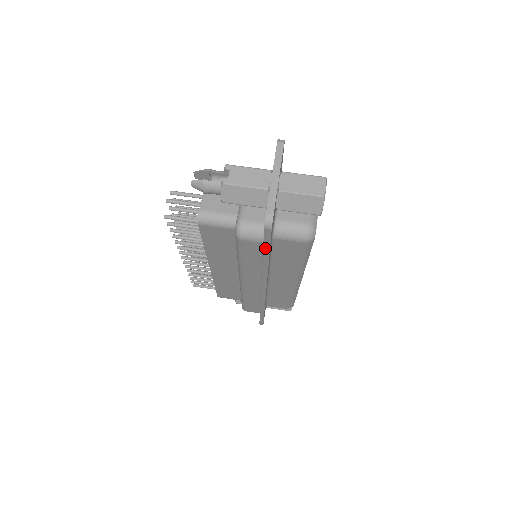
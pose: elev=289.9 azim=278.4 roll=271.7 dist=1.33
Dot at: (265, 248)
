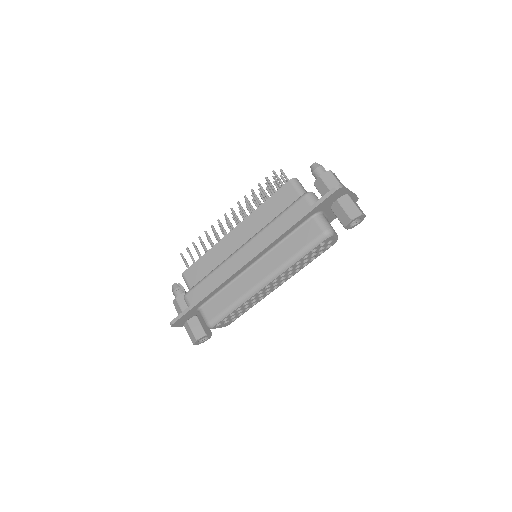
Dot at: (312, 206)
